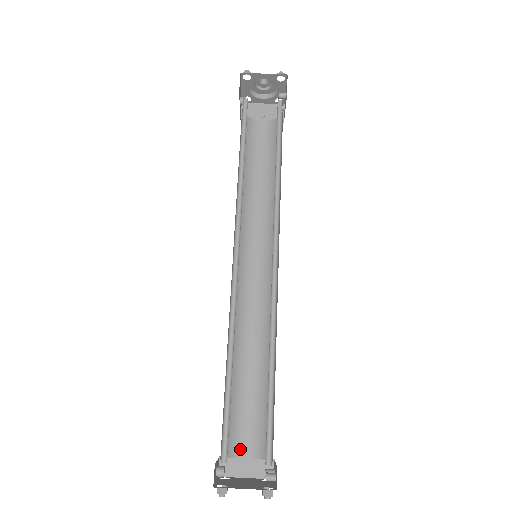
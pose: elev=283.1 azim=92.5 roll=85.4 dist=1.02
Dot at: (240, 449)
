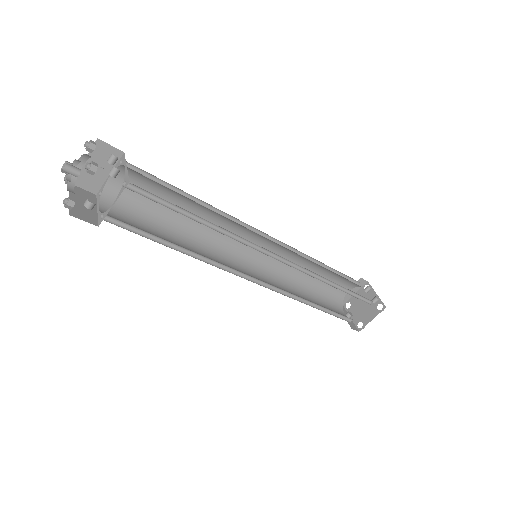
Dot at: (342, 293)
